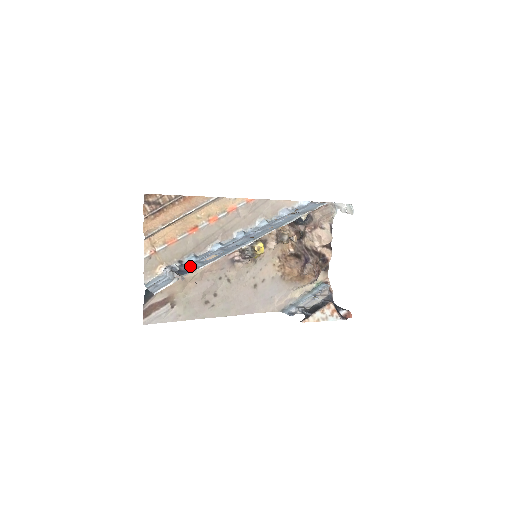
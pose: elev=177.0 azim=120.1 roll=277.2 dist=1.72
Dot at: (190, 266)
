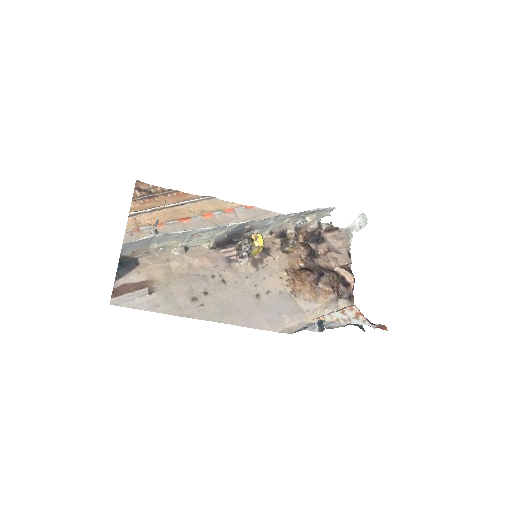
Dot at: (174, 241)
